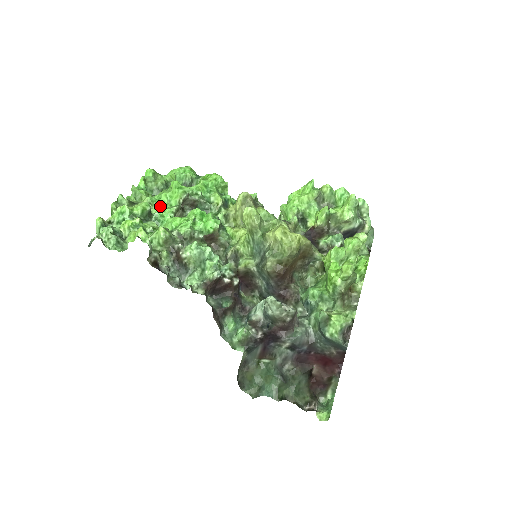
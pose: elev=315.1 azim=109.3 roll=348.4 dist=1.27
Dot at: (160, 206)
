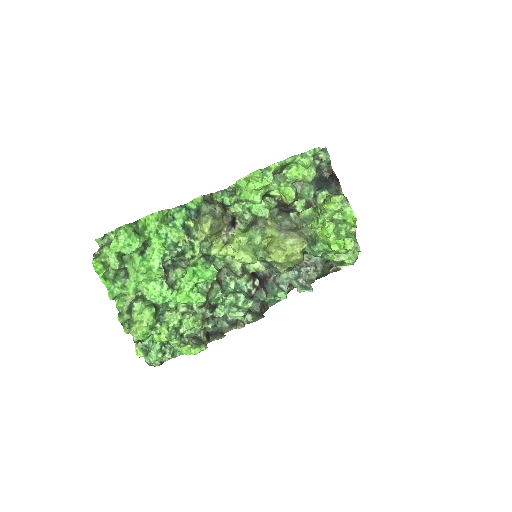
Dot at: (152, 292)
